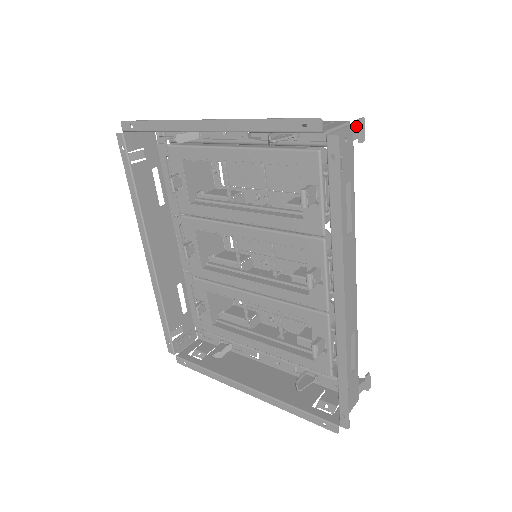
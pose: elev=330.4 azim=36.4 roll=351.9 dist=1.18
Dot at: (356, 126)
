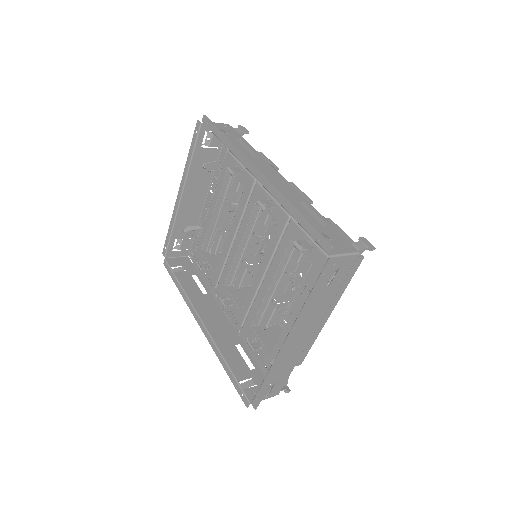
Dot at: (237, 129)
